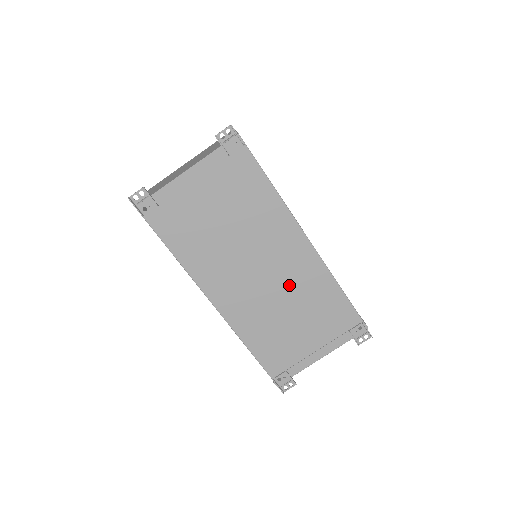
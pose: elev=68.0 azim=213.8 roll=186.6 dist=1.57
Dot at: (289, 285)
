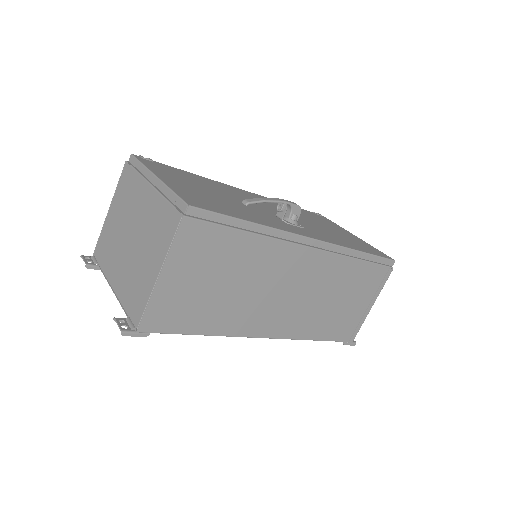
Dot at: occluded
